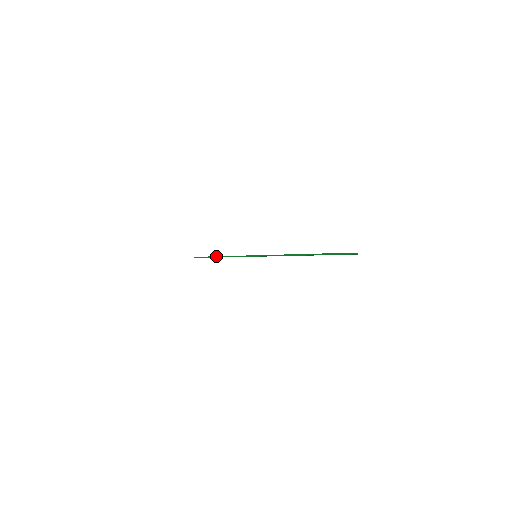
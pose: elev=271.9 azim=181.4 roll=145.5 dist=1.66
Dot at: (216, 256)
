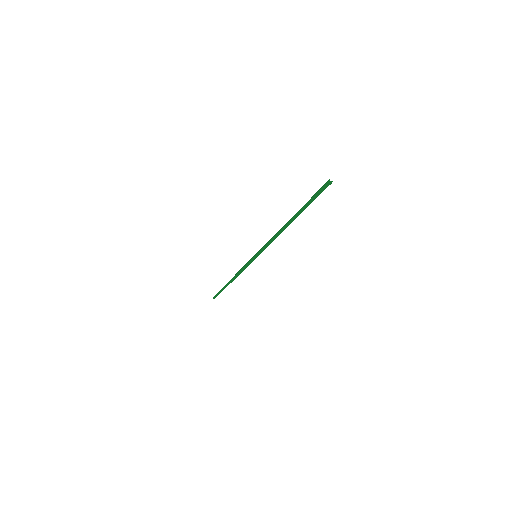
Dot at: (228, 282)
